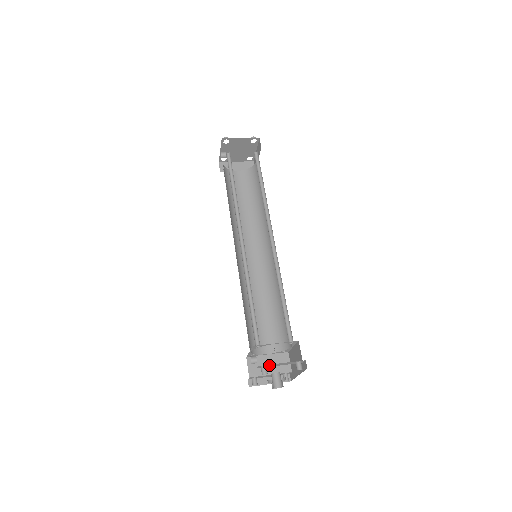
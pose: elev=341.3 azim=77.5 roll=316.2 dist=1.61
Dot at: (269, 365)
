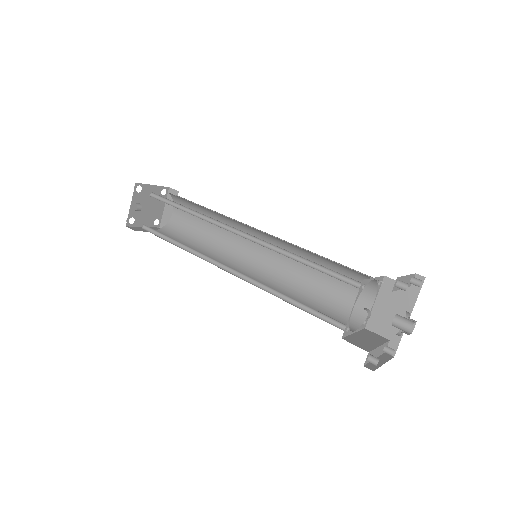
Dot at: occluded
